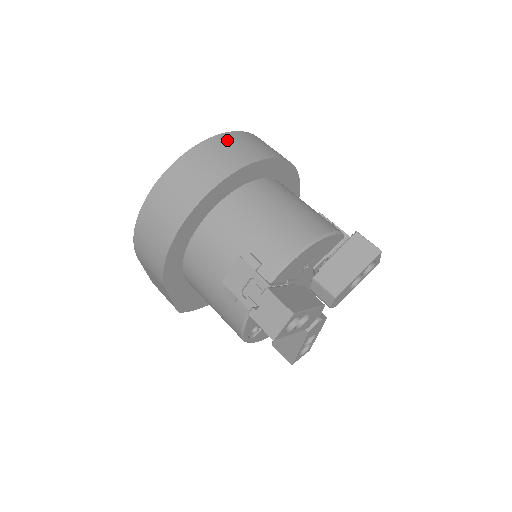
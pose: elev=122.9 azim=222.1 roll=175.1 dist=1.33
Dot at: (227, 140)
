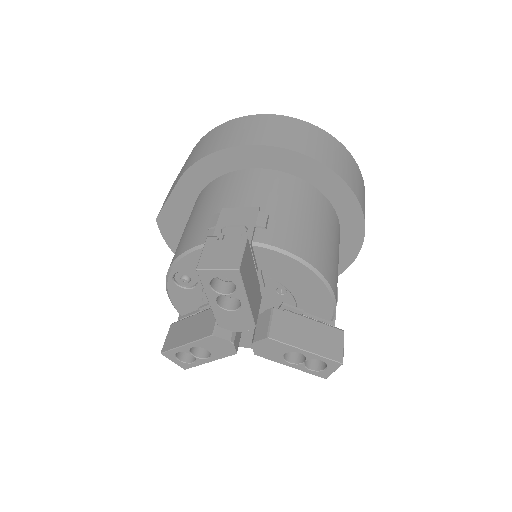
Dot at: (352, 162)
